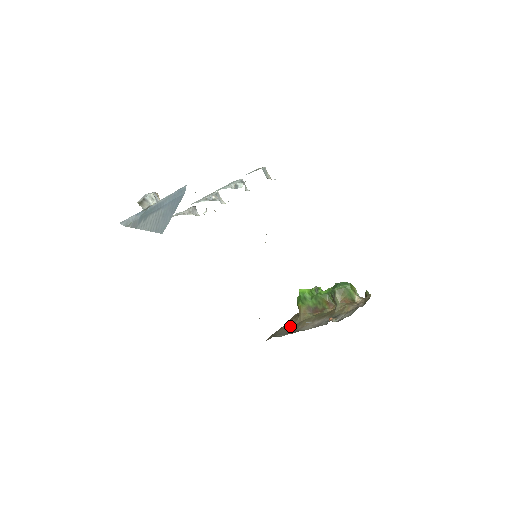
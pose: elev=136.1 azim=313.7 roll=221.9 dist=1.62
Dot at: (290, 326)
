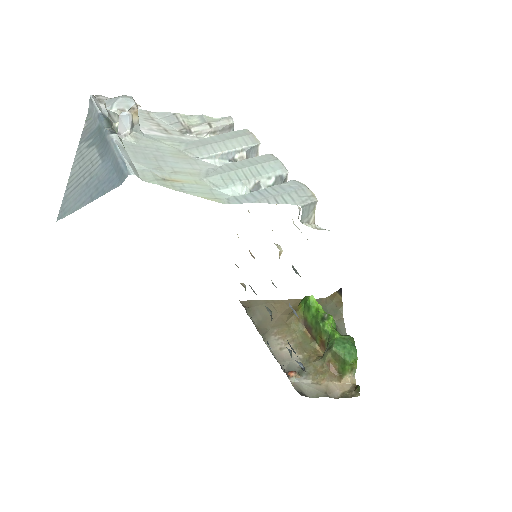
Dot at: (275, 312)
